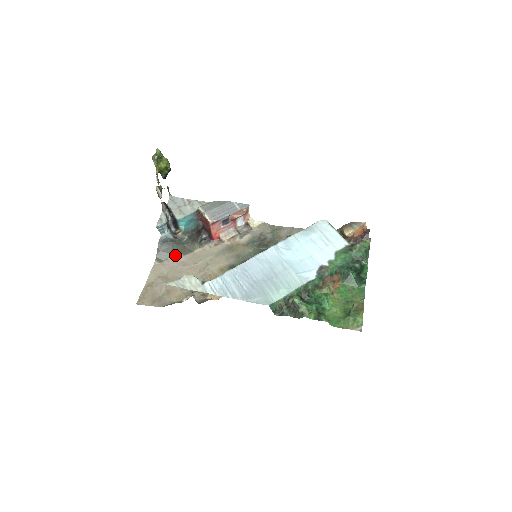
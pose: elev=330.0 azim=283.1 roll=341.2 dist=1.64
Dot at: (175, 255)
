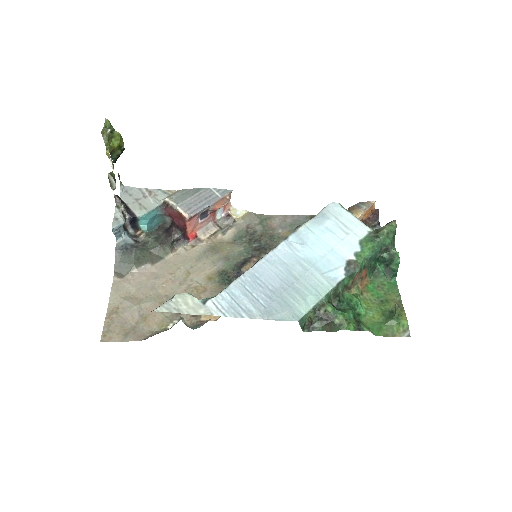
Dot at: (140, 265)
